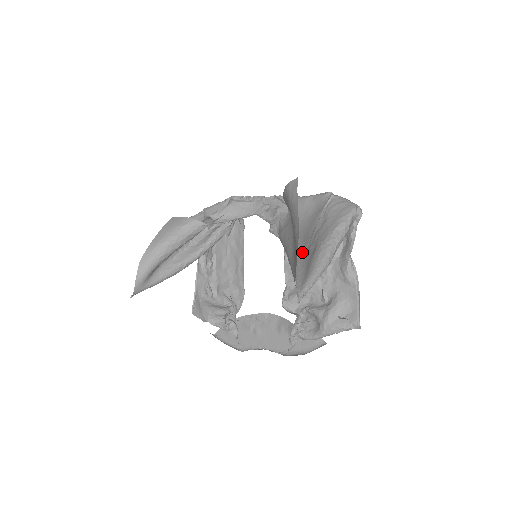
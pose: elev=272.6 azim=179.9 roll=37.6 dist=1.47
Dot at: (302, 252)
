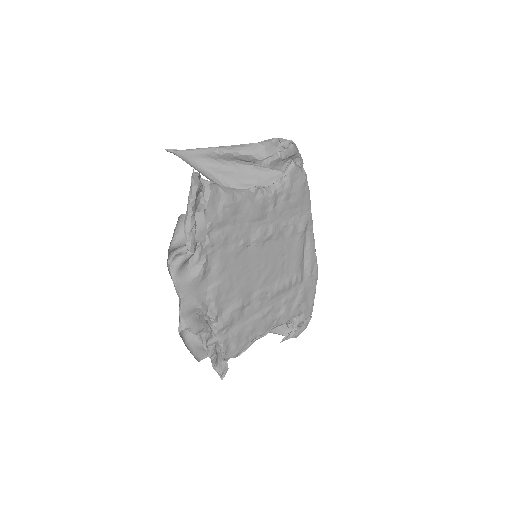
Dot at: occluded
